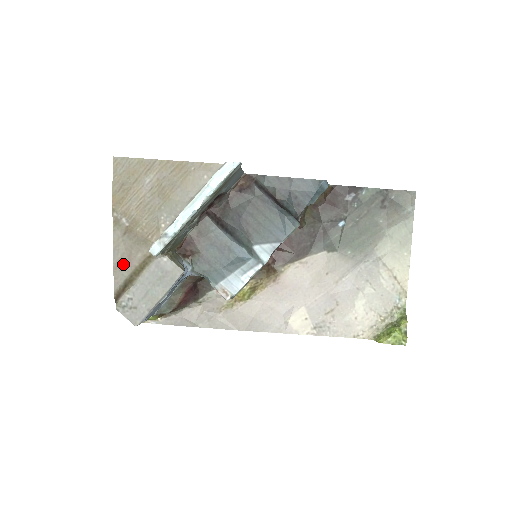
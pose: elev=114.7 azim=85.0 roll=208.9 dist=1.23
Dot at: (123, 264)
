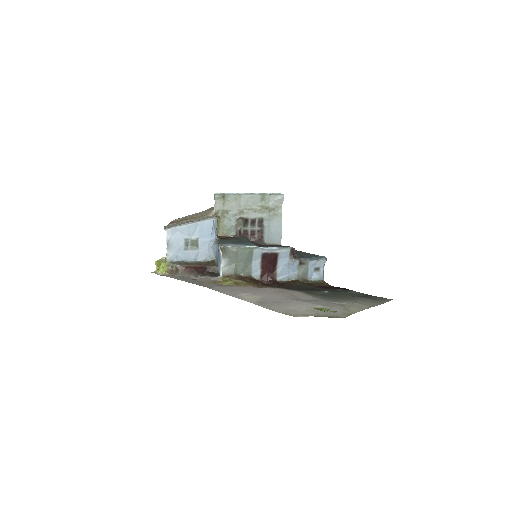
Dot at: occluded
